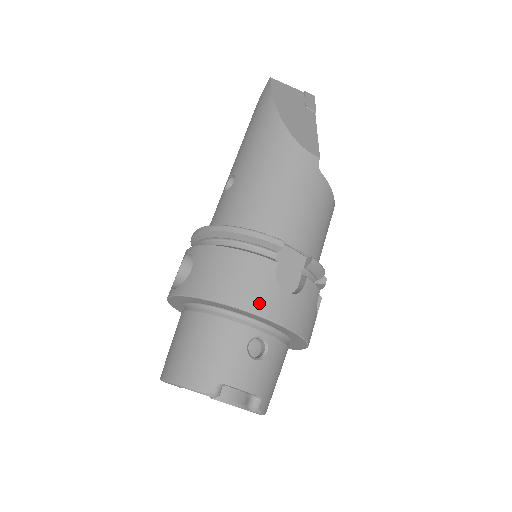
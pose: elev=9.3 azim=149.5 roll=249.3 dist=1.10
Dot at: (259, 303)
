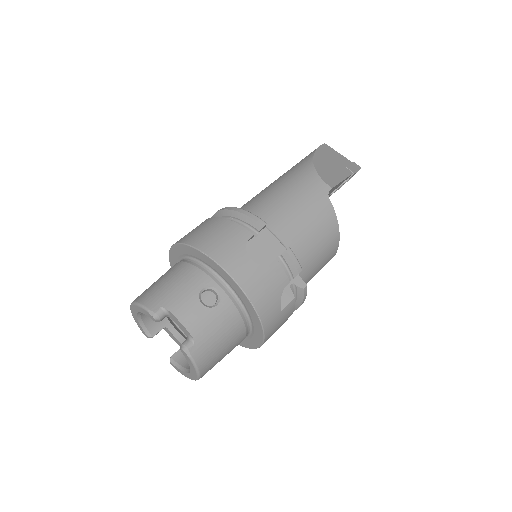
Dot at: (222, 255)
